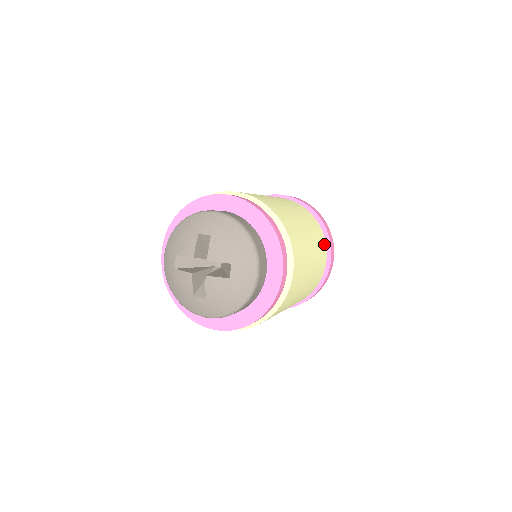
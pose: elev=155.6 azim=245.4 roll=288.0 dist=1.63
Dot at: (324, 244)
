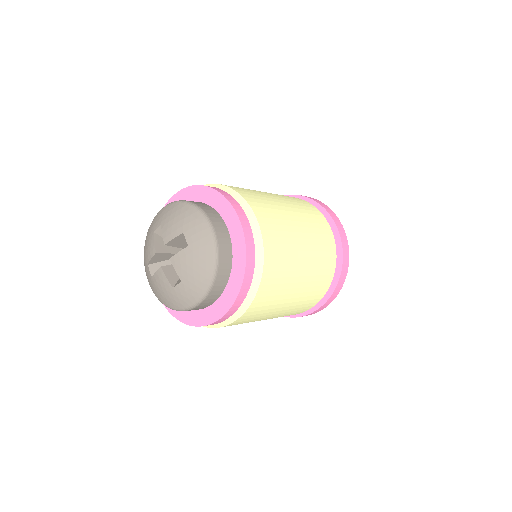
Dot at: (317, 300)
